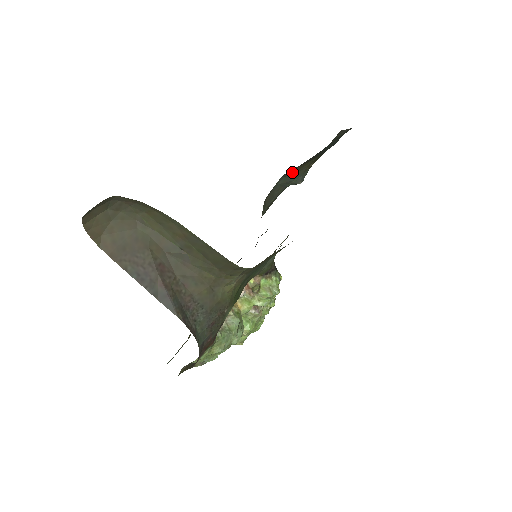
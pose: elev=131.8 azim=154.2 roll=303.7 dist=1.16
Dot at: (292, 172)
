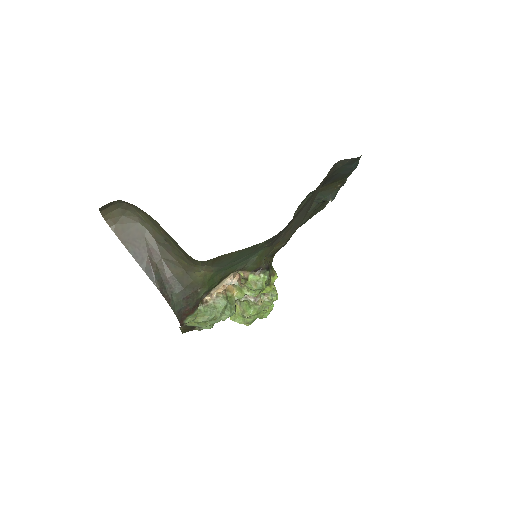
Dot at: (319, 190)
